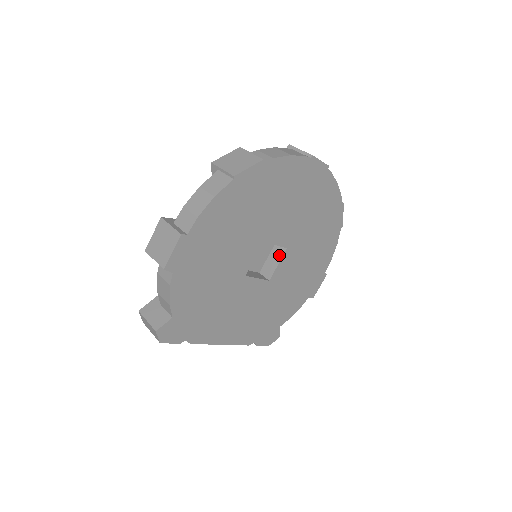
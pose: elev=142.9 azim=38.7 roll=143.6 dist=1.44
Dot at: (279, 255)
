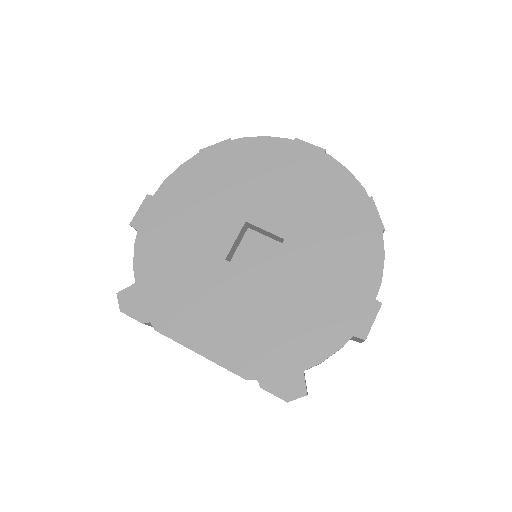
Dot at: (279, 251)
